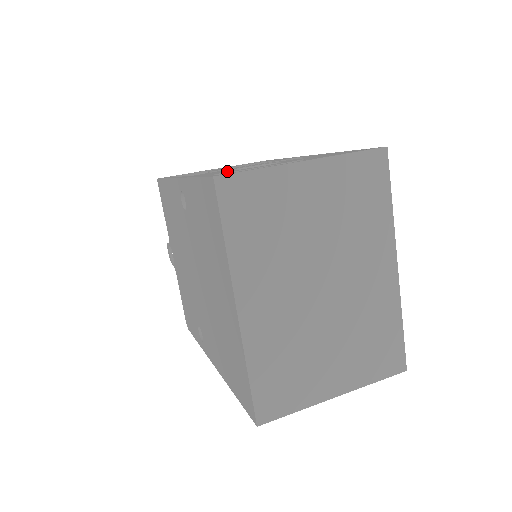
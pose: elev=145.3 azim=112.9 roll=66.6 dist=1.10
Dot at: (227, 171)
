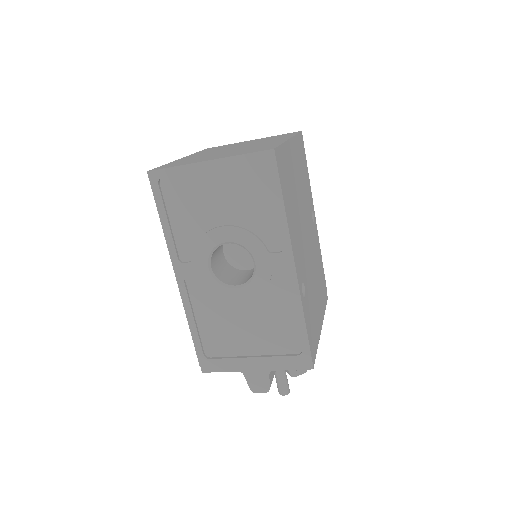
Dot at: occluded
